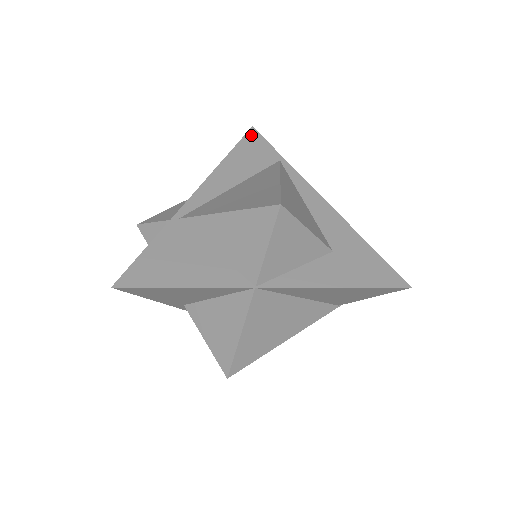
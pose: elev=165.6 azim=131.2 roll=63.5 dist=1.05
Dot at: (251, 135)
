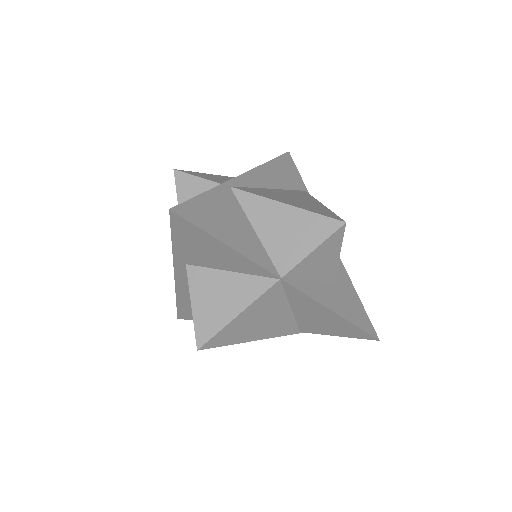
Dot at: (288, 157)
